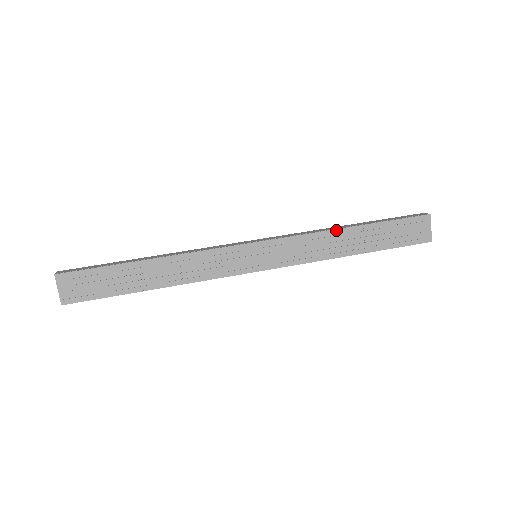
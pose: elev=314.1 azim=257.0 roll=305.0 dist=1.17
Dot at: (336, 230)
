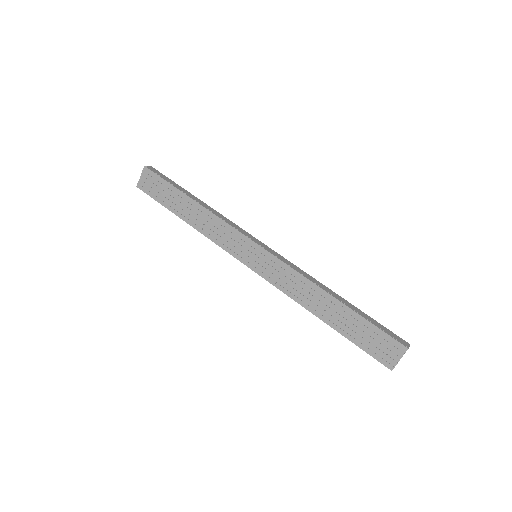
Dot at: (321, 289)
